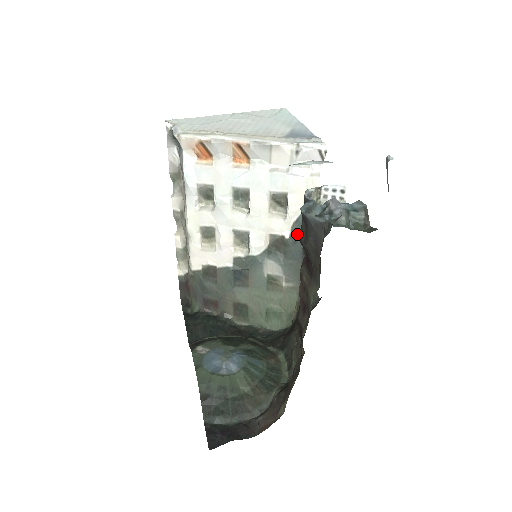
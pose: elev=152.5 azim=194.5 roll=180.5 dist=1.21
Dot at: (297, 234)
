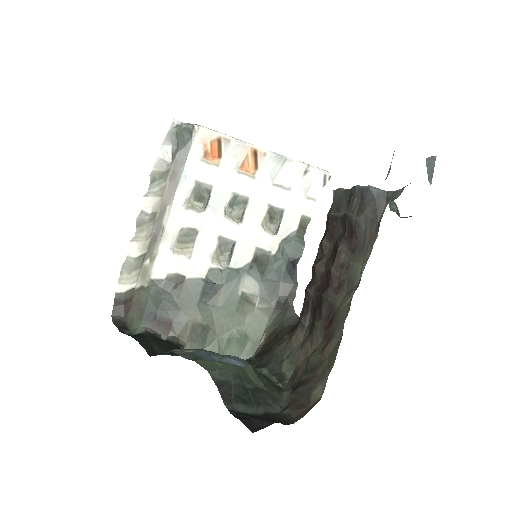
Dot at: (284, 251)
